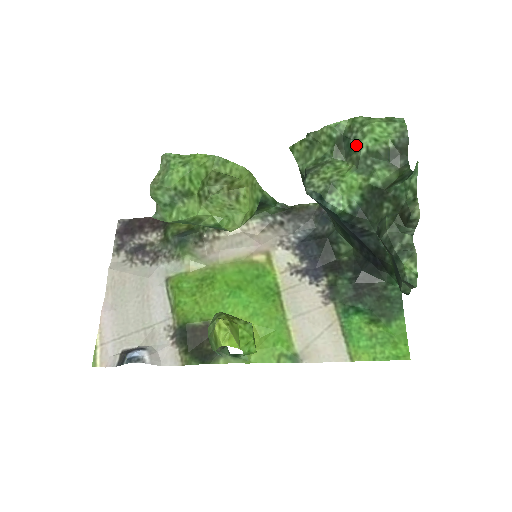
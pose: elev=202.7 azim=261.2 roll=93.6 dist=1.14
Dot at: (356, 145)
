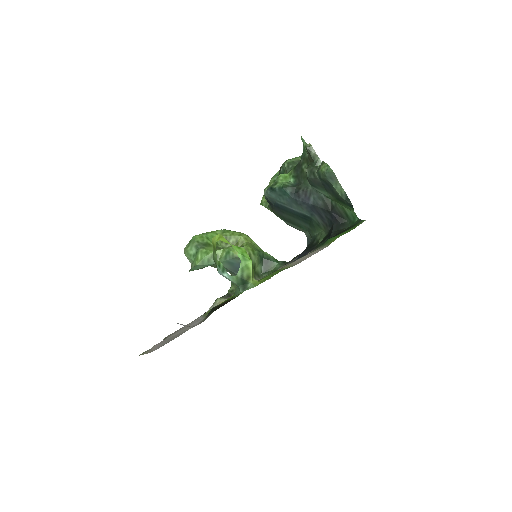
Dot at: (283, 168)
